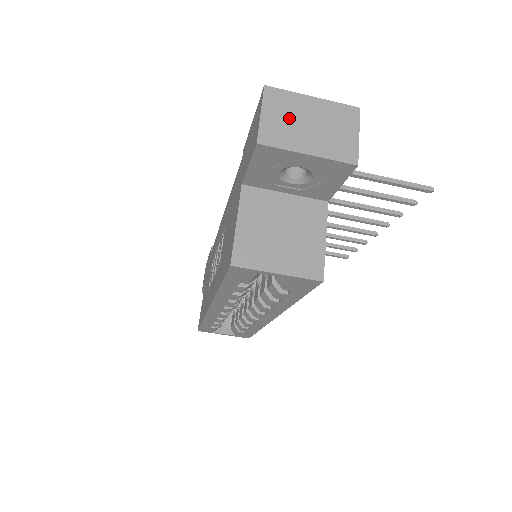
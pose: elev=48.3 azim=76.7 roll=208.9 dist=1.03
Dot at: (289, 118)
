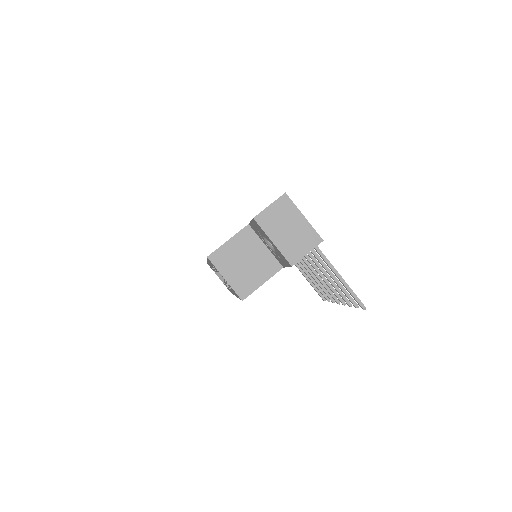
Dot at: (281, 218)
